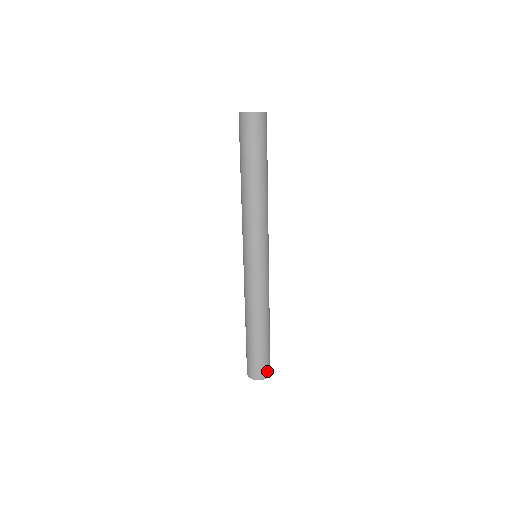
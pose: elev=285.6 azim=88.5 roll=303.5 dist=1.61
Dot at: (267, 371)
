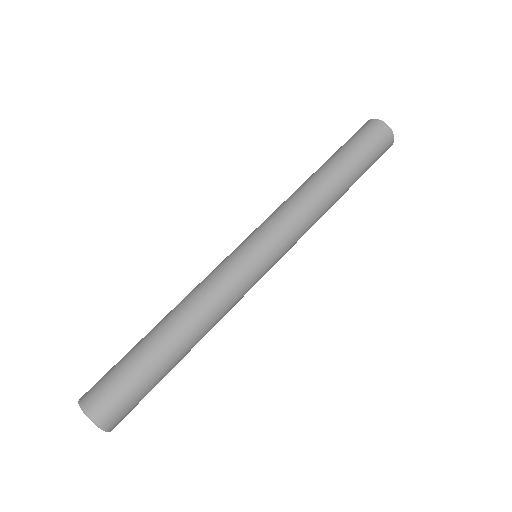
Dot at: (109, 412)
